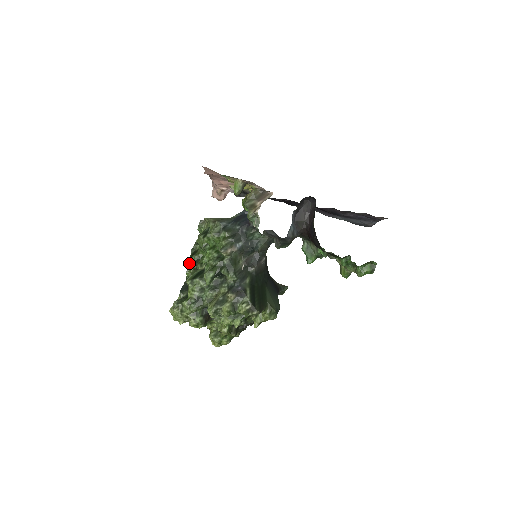
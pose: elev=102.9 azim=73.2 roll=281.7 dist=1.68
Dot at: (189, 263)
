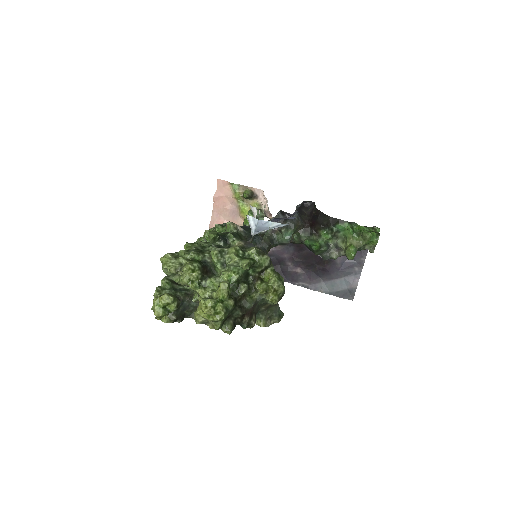
Dot at: occluded
